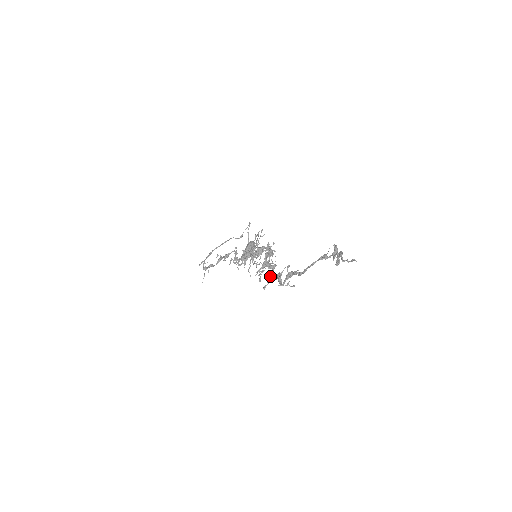
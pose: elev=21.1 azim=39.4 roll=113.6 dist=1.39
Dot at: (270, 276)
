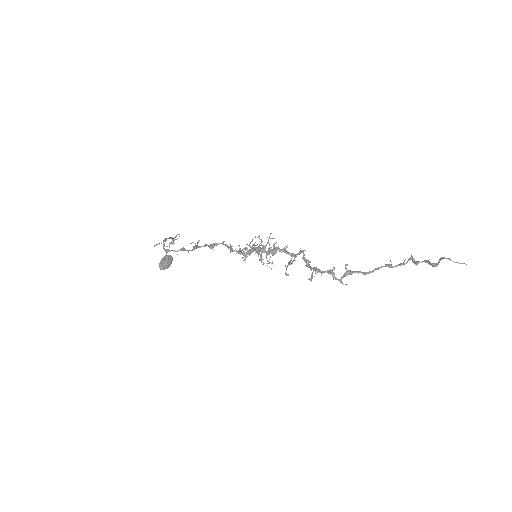
Dot at: (316, 270)
